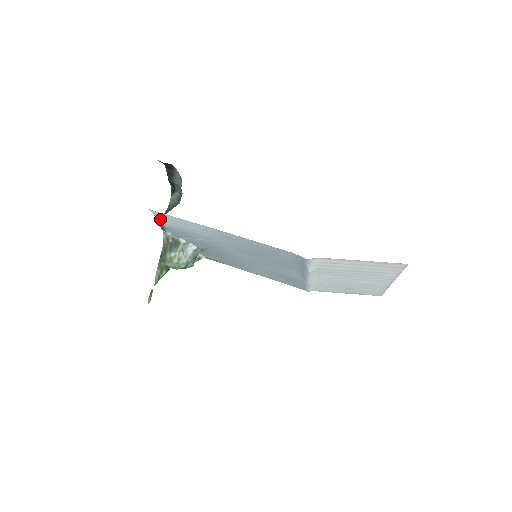
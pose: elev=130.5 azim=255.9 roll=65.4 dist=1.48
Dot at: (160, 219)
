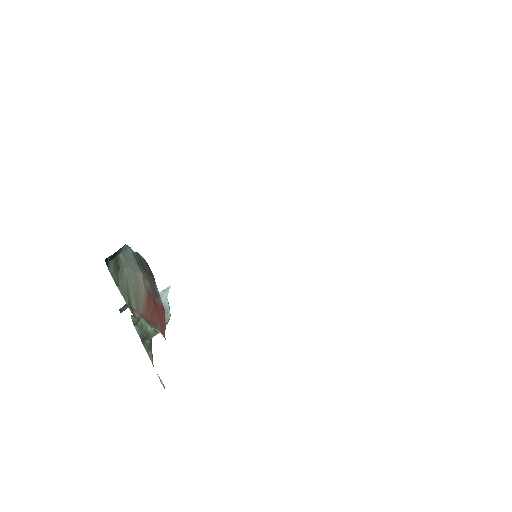
Dot at: occluded
